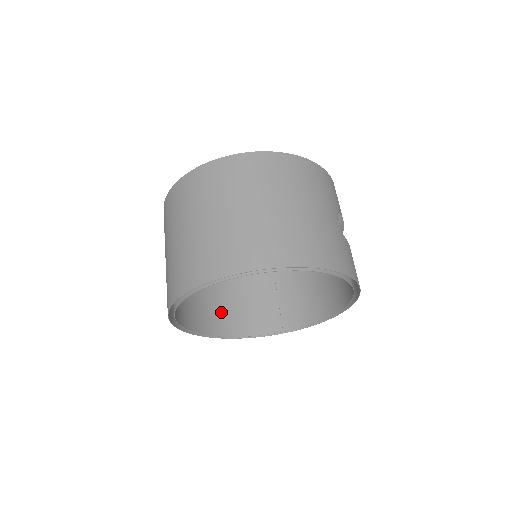
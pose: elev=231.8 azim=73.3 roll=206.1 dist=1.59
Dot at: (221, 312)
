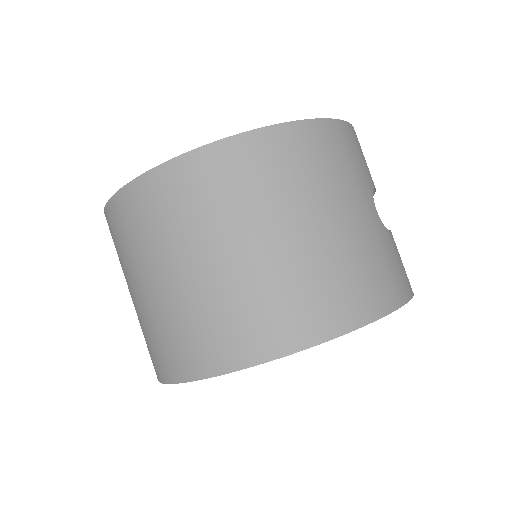
Dot at: occluded
